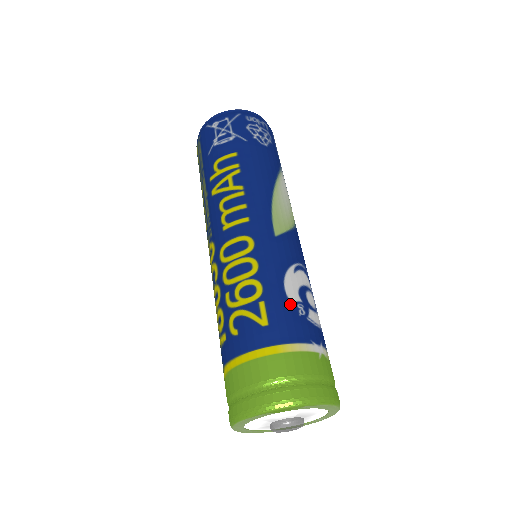
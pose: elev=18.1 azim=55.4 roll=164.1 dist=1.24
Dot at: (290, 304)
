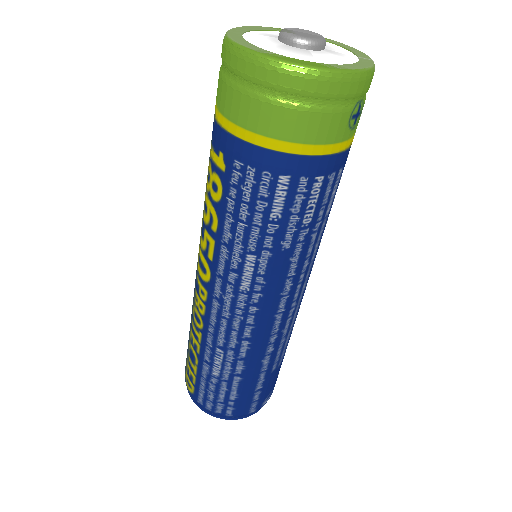
Dot at: occluded
